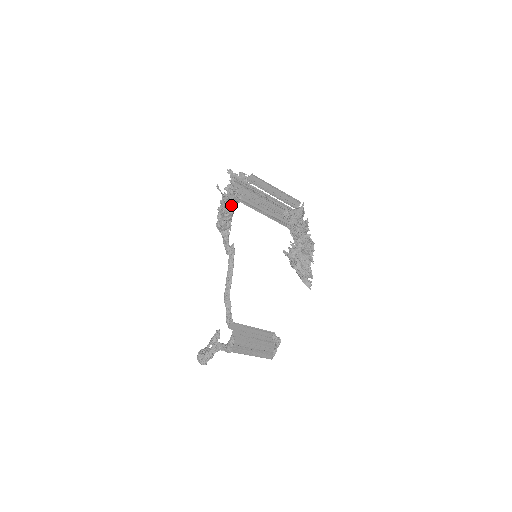
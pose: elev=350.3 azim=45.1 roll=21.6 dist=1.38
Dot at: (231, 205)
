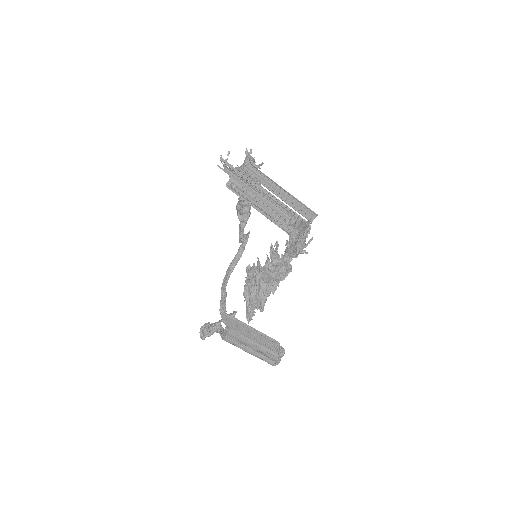
Dot at: occluded
